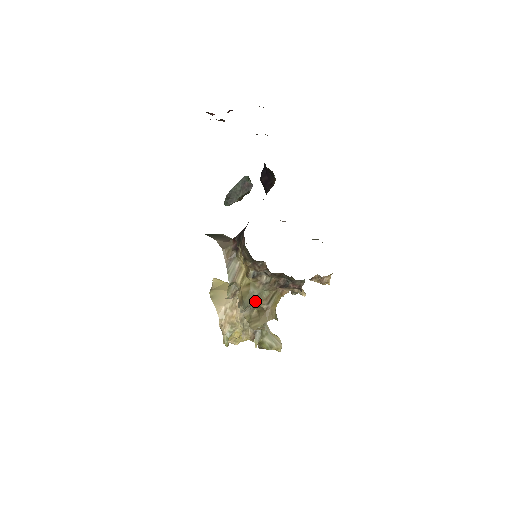
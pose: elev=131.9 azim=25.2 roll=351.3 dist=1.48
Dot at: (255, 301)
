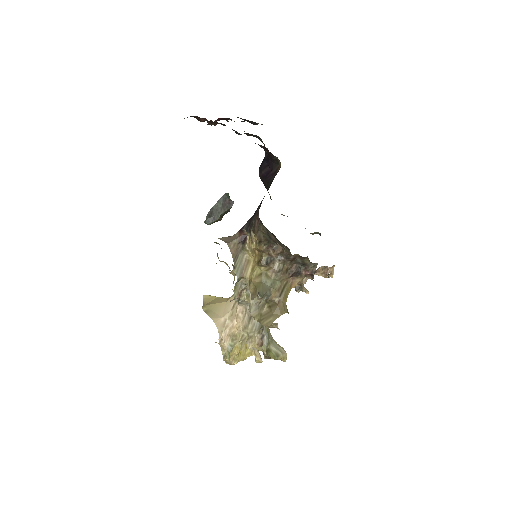
Dot at: (269, 291)
